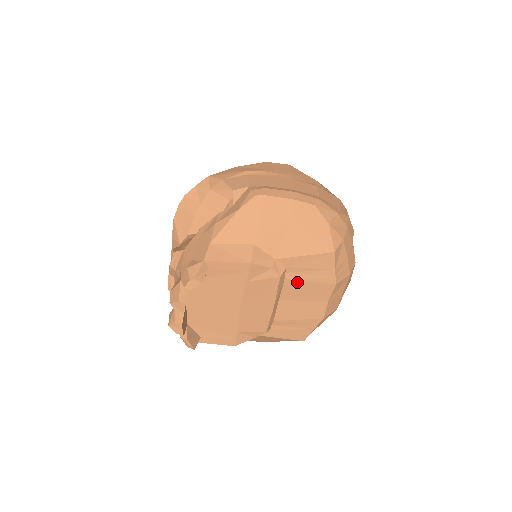
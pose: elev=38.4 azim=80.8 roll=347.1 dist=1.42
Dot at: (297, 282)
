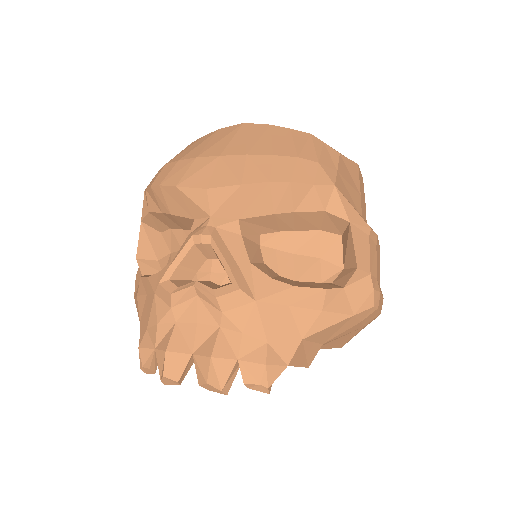
Dot at: occluded
